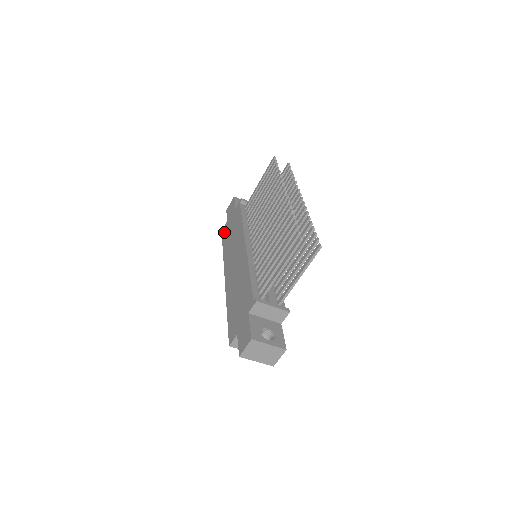
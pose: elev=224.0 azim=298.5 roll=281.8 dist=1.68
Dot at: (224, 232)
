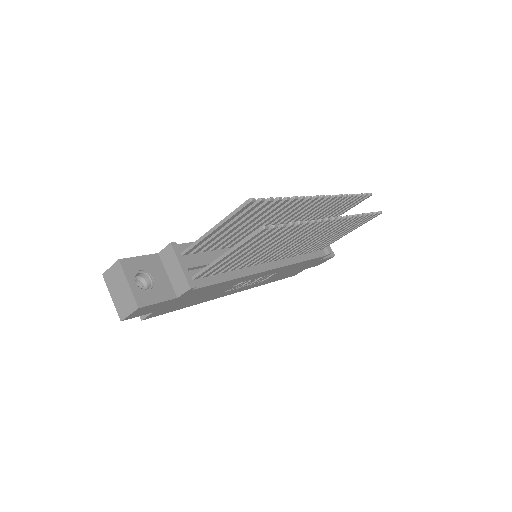
Dot at: occluded
